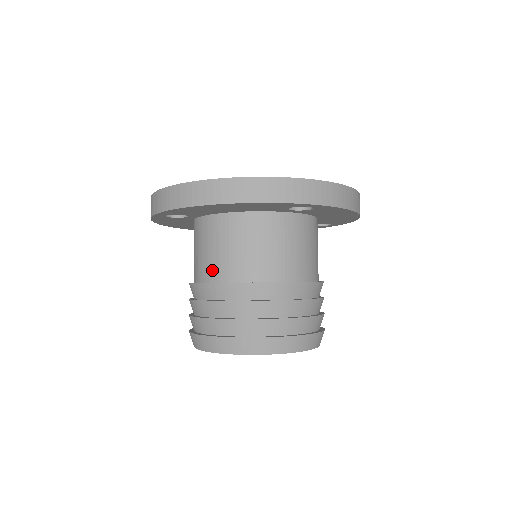
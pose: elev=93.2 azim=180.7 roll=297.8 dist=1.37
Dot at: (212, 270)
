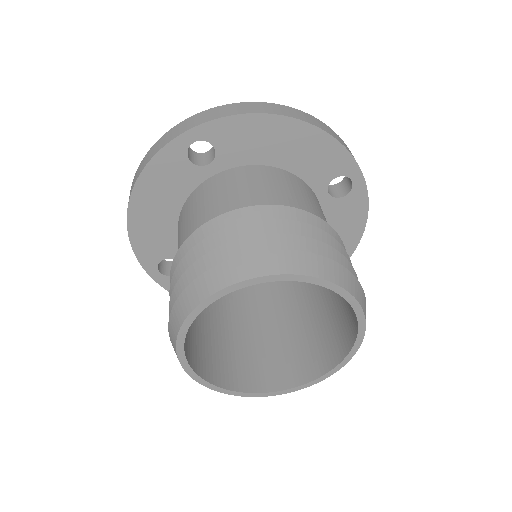
Dot at: occluded
